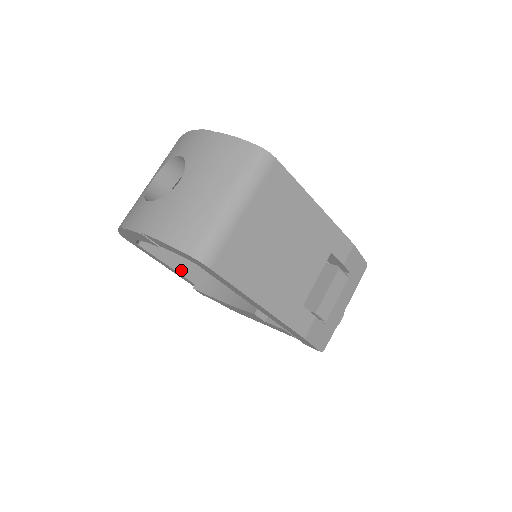
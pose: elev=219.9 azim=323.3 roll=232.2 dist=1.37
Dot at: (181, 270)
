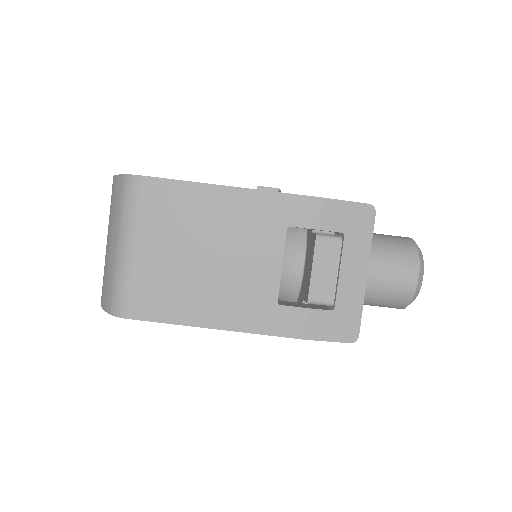
Dot at: occluded
